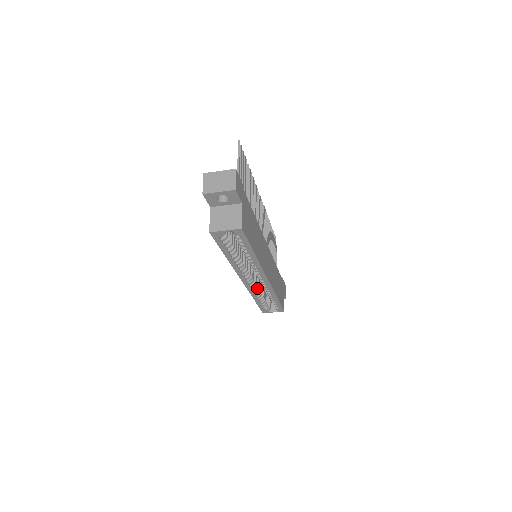
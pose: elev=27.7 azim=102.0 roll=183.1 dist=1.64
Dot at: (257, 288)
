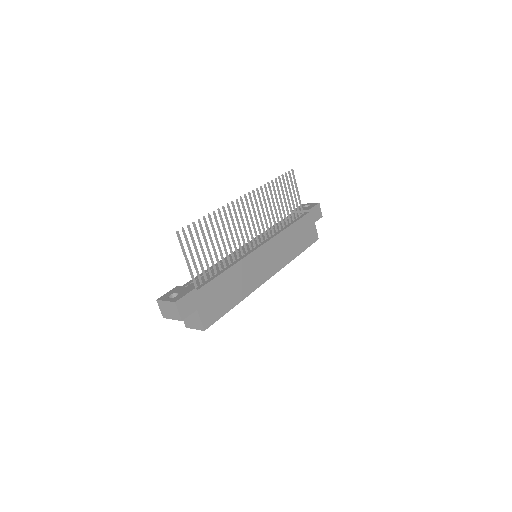
Dot at: occluded
